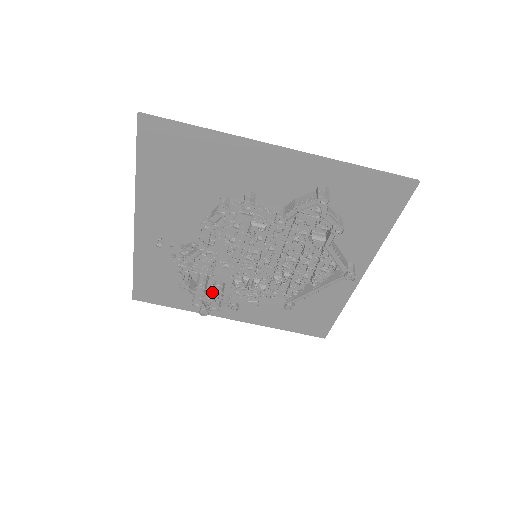
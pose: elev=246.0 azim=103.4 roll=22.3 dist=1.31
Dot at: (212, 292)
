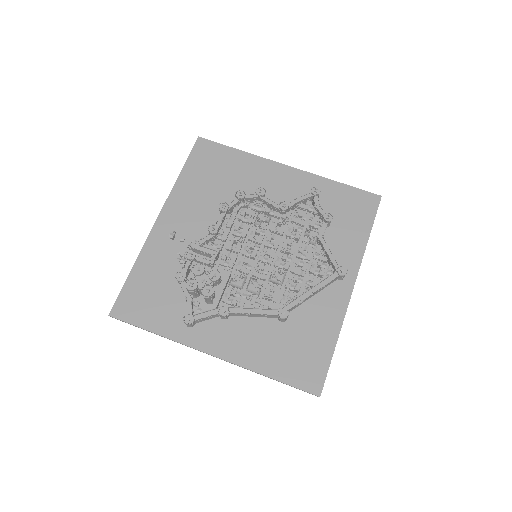
Dot at: (211, 271)
